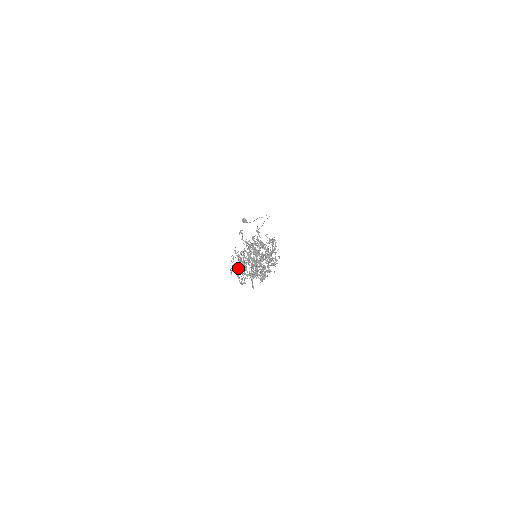
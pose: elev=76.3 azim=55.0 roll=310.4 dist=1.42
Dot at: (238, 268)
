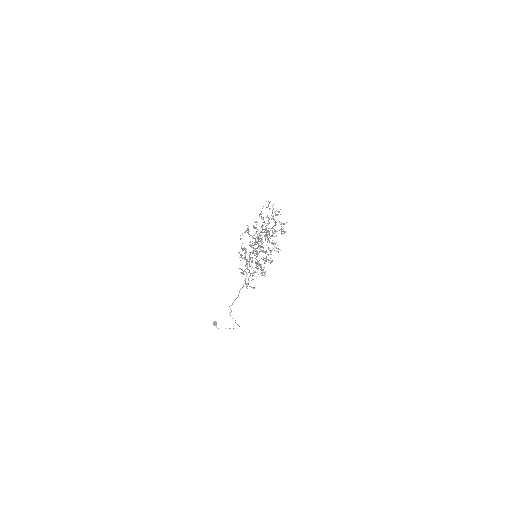
Dot at: occluded
